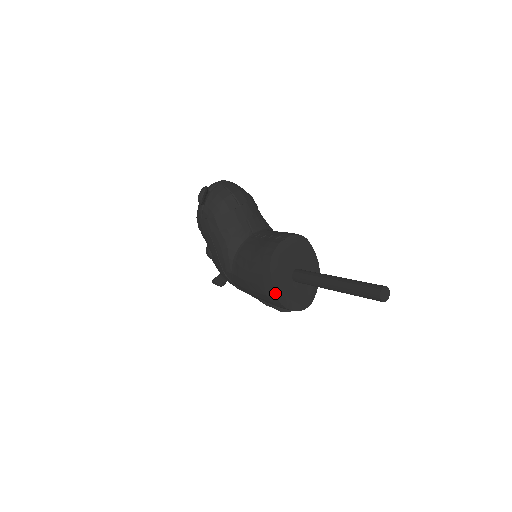
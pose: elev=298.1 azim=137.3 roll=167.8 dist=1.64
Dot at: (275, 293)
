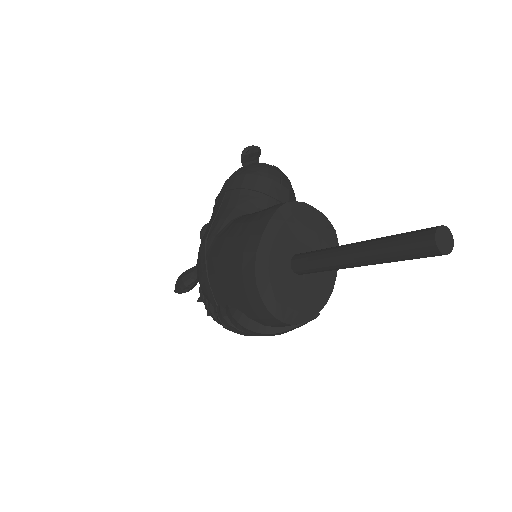
Dot at: (258, 245)
